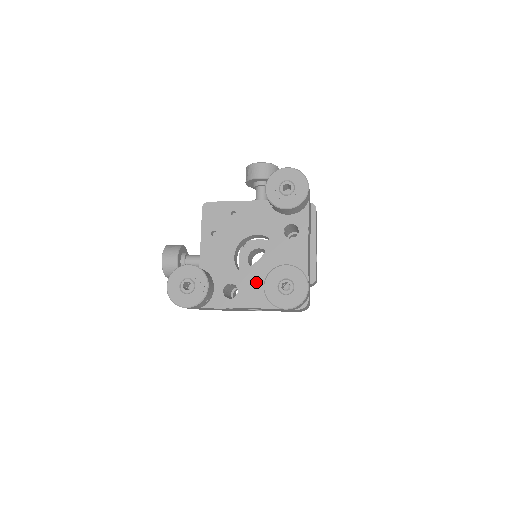
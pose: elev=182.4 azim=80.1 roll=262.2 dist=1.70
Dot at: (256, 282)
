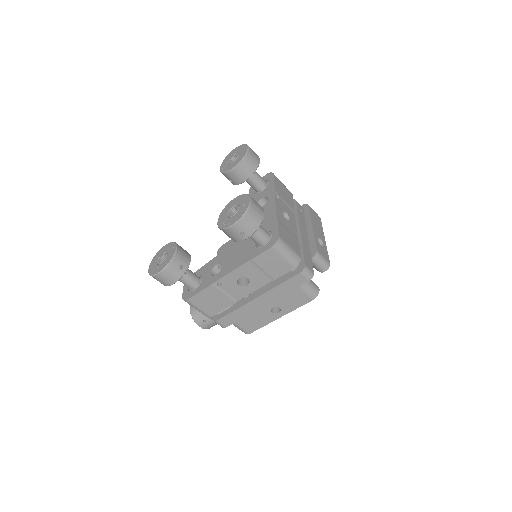
Dot at: (236, 251)
